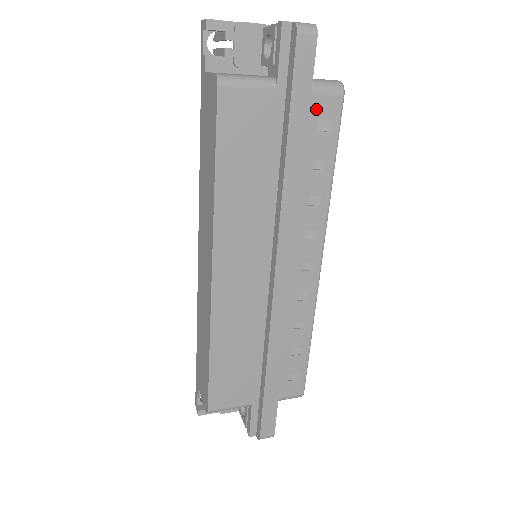
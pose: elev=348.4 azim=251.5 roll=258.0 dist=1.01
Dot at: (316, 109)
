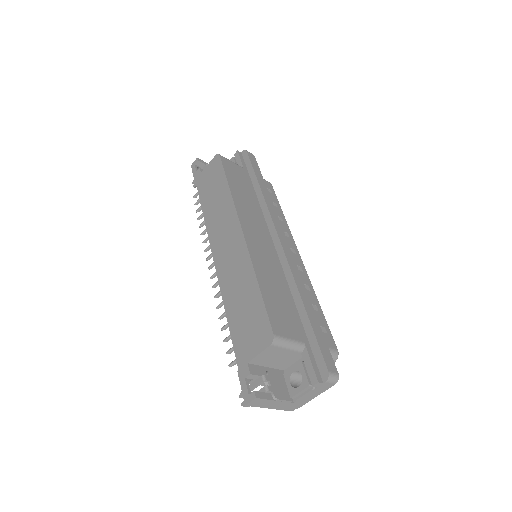
Dot at: occluded
